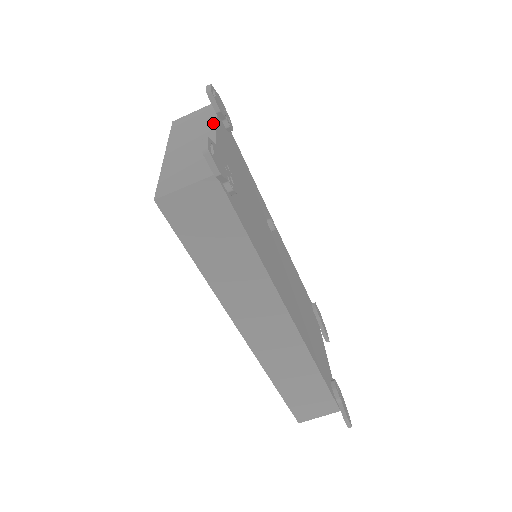
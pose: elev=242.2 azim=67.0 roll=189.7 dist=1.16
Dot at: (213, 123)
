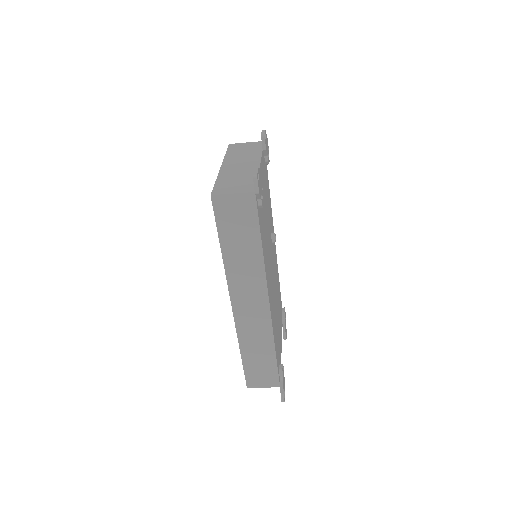
Dot at: (259, 156)
